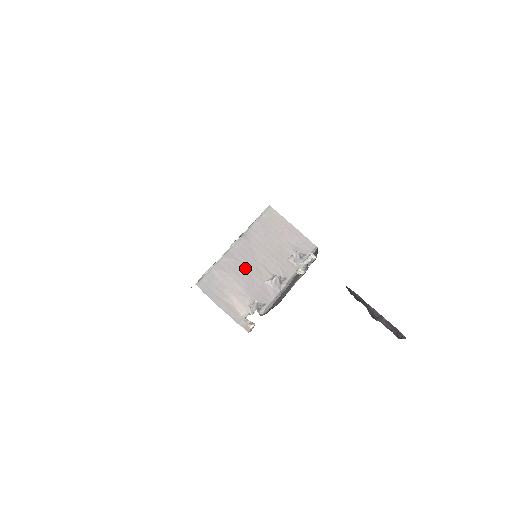
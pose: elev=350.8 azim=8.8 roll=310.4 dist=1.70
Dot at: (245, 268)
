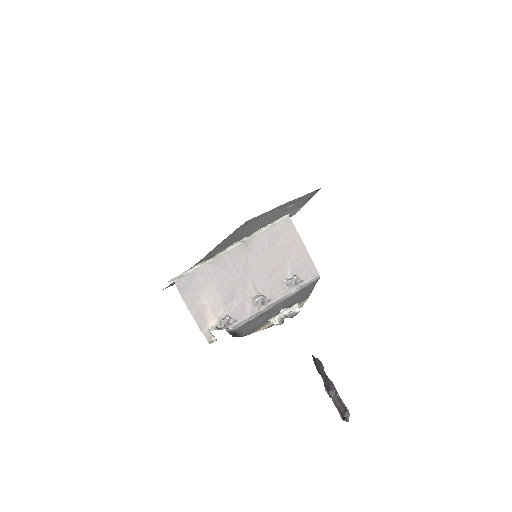
Dot at: (232, 278)
